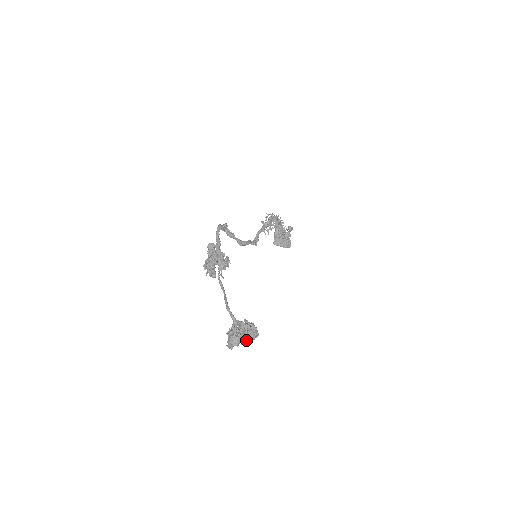
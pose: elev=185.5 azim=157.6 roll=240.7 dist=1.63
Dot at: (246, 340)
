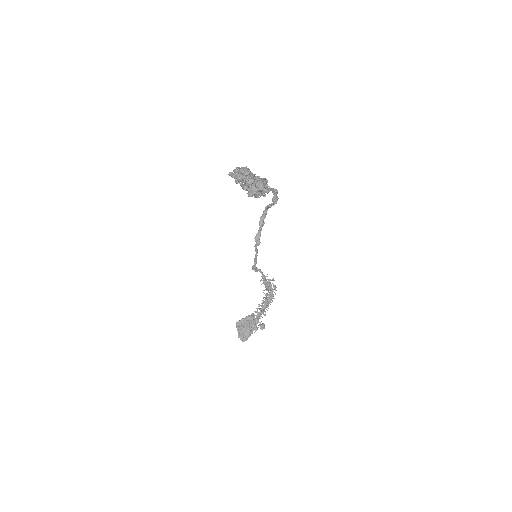
Dot at: (253, 179)
